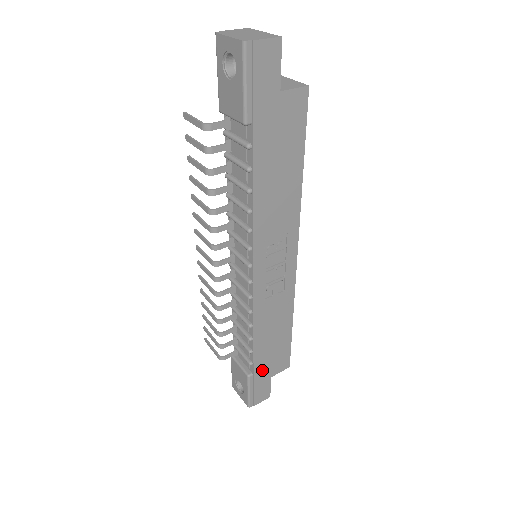
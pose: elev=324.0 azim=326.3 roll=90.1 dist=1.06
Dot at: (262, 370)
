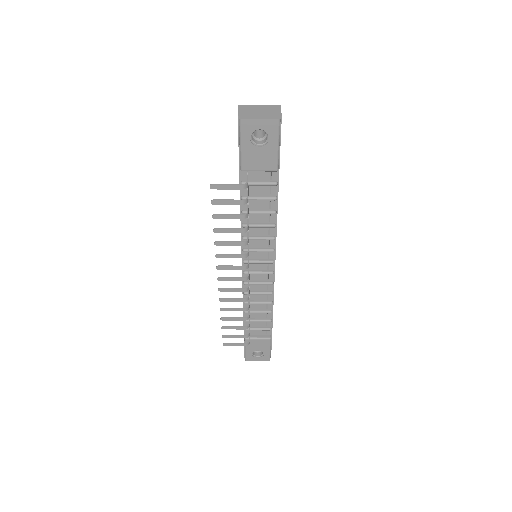
Dot at: occluded
